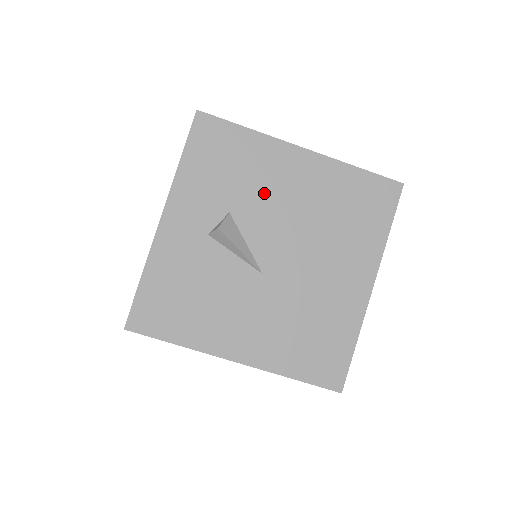
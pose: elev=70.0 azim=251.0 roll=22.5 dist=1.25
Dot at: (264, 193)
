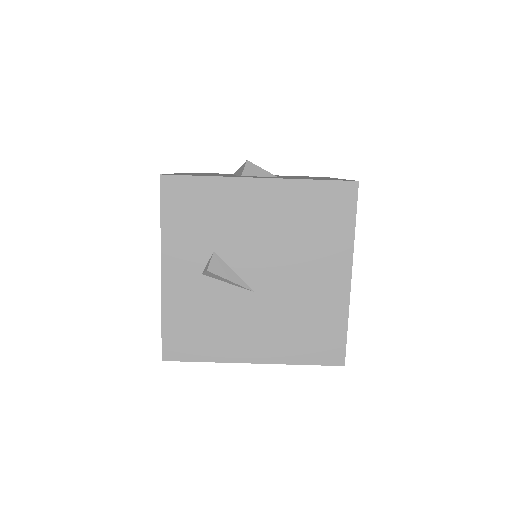
Dot at: (237, 227)
